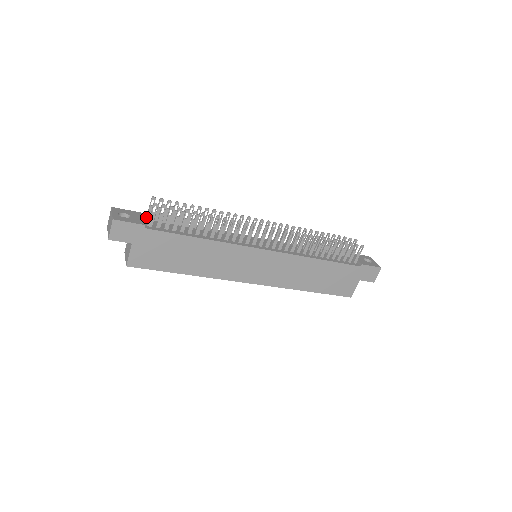
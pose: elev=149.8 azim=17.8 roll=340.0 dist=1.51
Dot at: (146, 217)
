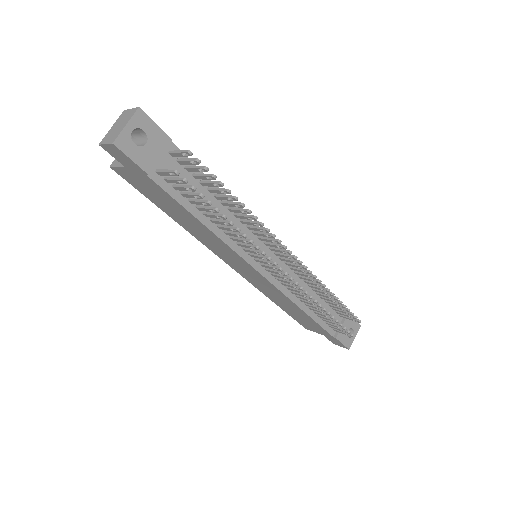
Dot at: (170, 150)
